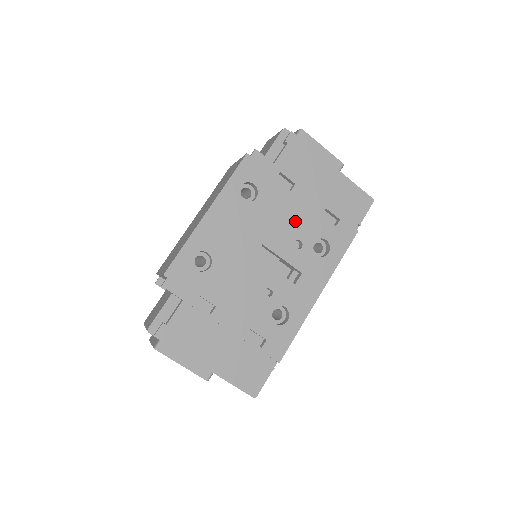
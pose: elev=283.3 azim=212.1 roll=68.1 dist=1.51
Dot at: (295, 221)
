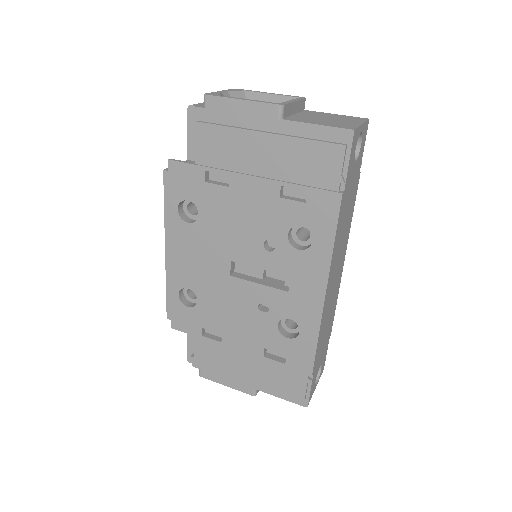
Dot at: (252, 220)
